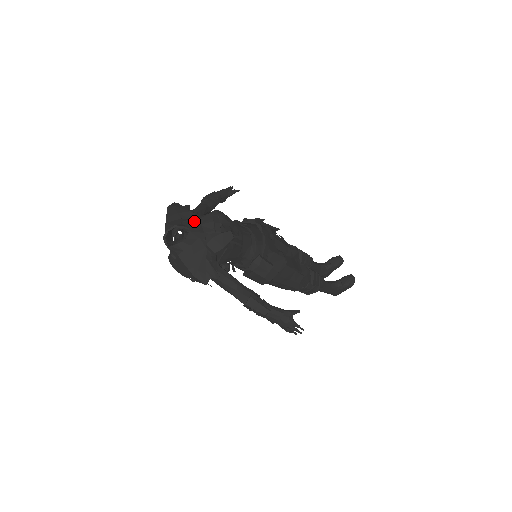
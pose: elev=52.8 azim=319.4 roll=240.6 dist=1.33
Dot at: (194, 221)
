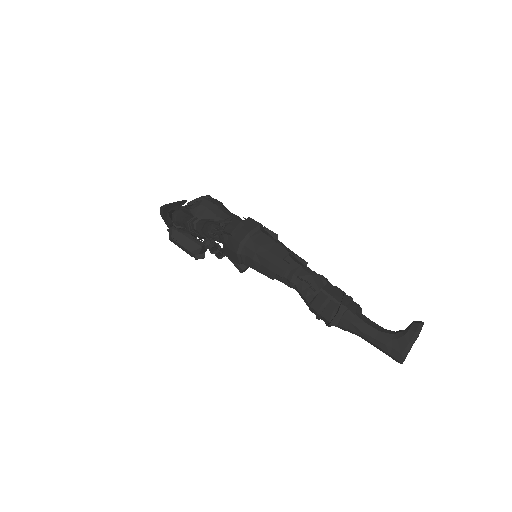
Dot at: occluded
